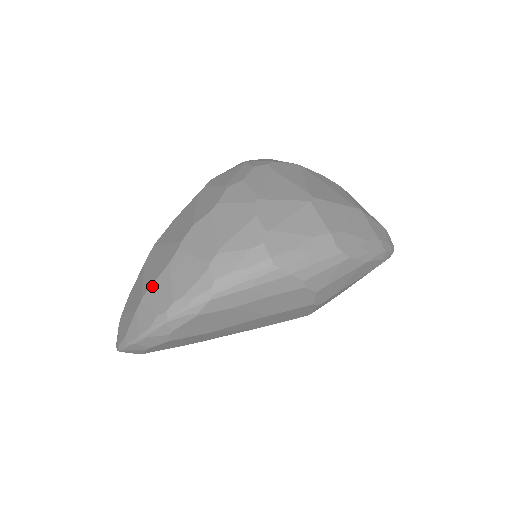
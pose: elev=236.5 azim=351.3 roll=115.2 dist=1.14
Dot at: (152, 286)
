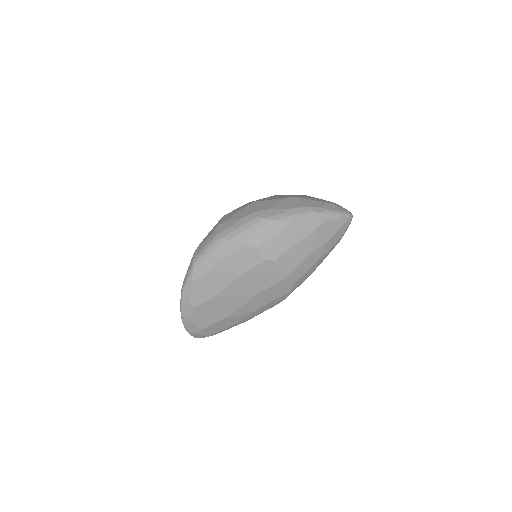
Dot at: occluded
